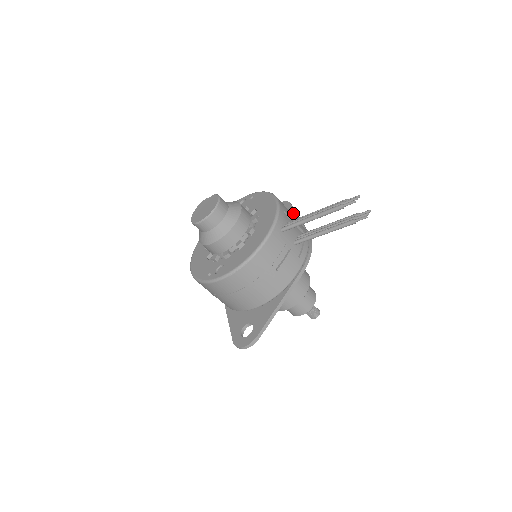
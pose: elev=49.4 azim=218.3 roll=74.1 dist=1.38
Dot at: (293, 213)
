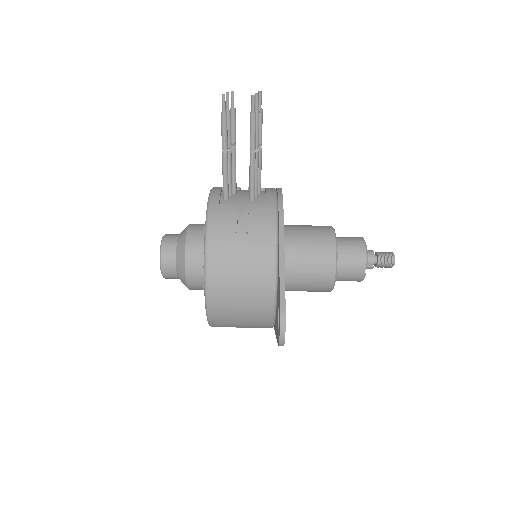
Dot at: occluded
